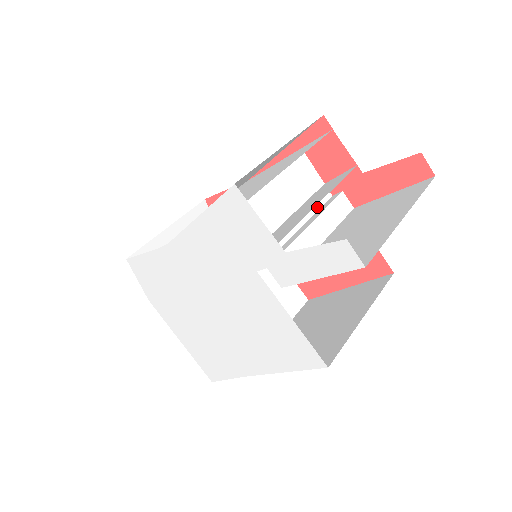
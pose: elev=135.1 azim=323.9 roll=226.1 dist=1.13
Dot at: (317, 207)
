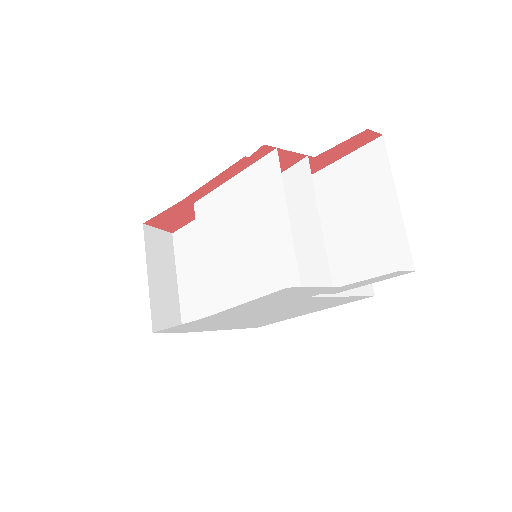
Dot at: occluded
